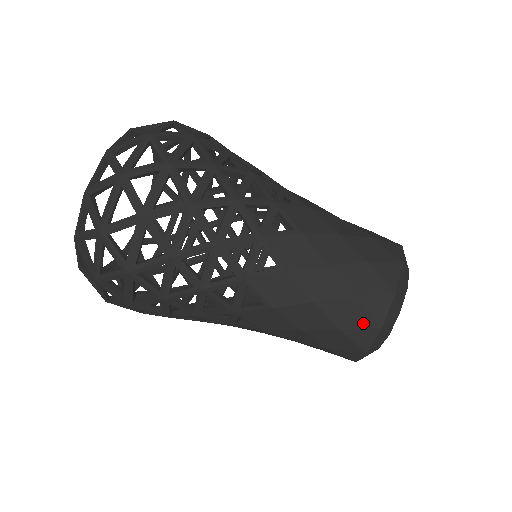
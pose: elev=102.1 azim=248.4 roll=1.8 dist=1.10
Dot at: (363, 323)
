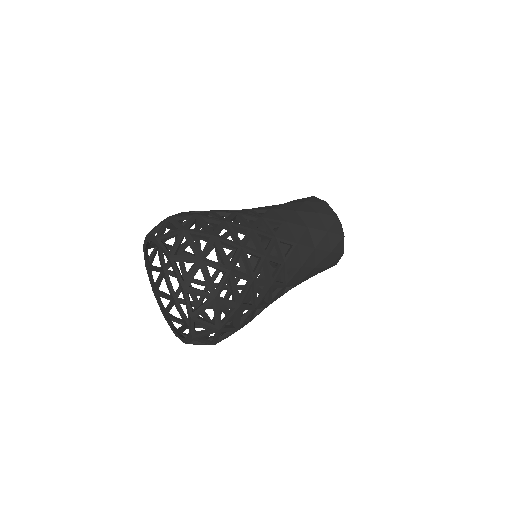
Dot at: occluded
